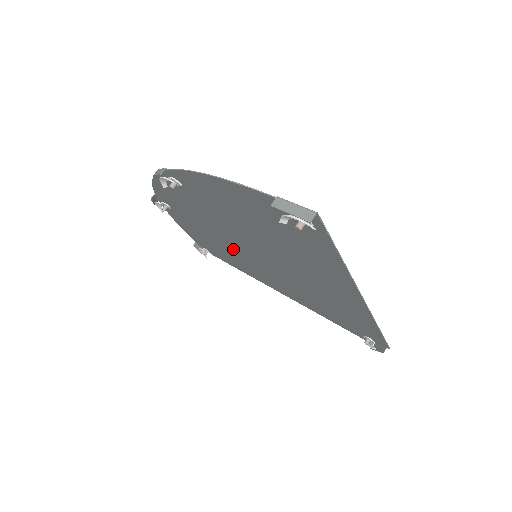
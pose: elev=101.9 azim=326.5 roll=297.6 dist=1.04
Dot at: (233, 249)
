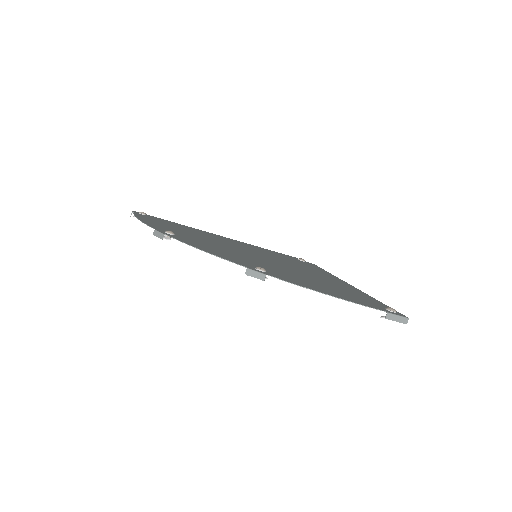
Dot at: (221, 244)
